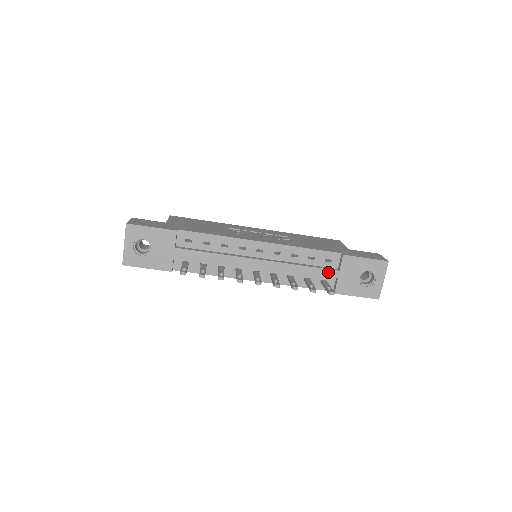
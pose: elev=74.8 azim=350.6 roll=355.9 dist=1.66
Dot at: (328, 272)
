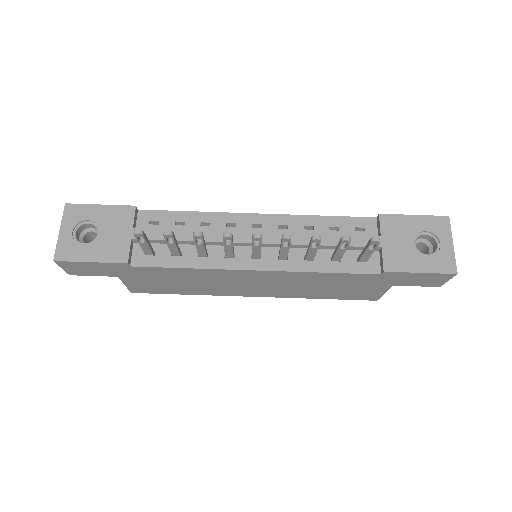
Dot at: (364, 240)
